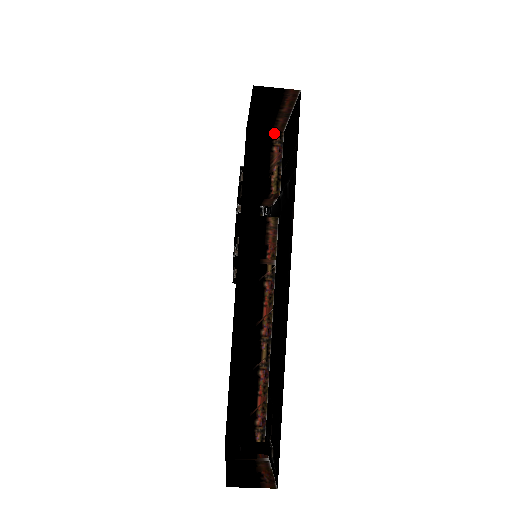
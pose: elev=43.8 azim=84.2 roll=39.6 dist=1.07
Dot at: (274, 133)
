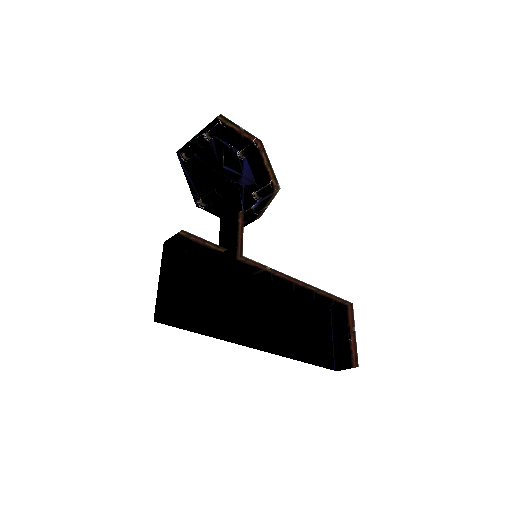
Dot at: (179, 234)
